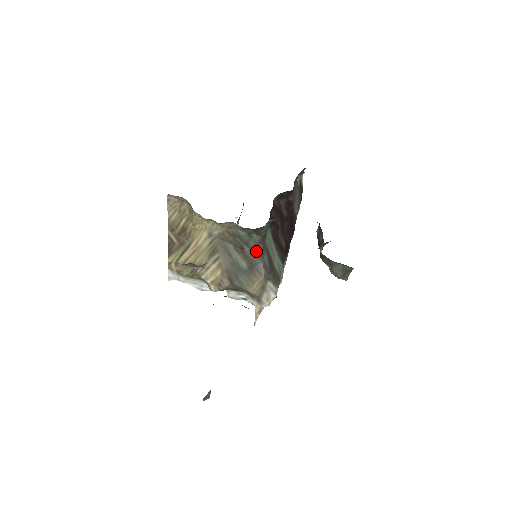
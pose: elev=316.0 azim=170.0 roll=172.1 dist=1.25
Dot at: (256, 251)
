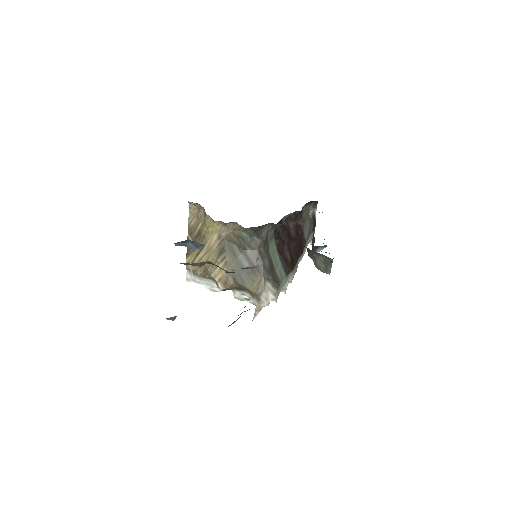
Dot at: (257, 253)
